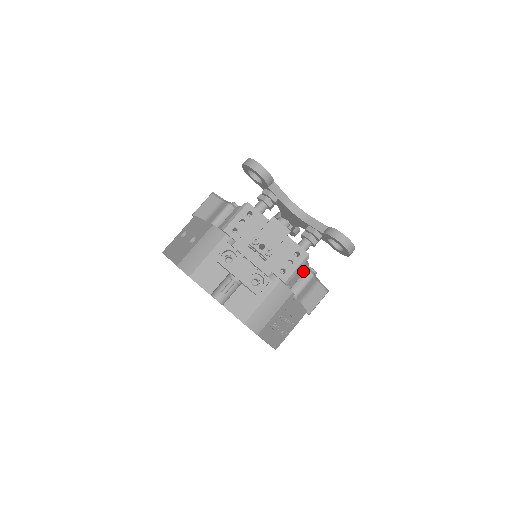
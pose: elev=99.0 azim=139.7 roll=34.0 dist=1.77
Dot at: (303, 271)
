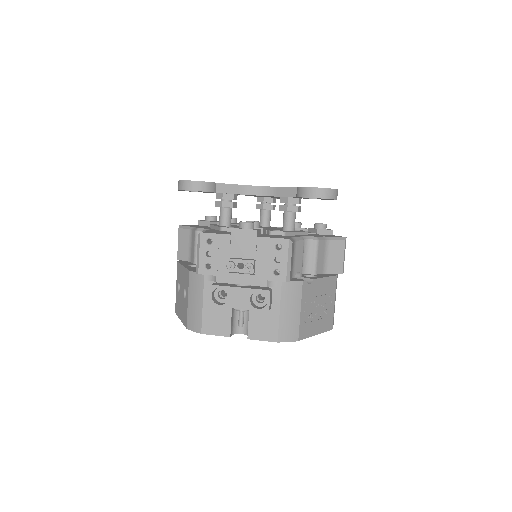
Dot at: (301, 249)
